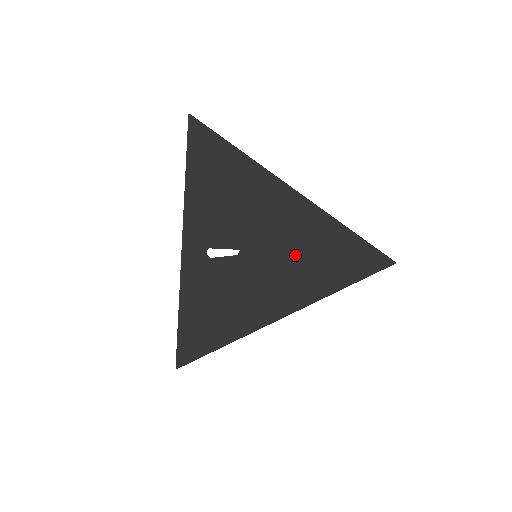
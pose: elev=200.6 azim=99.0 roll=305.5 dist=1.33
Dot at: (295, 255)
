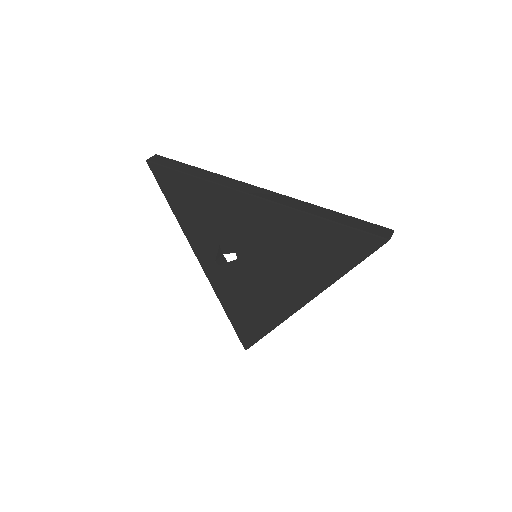
Dot at: (281, 252)
